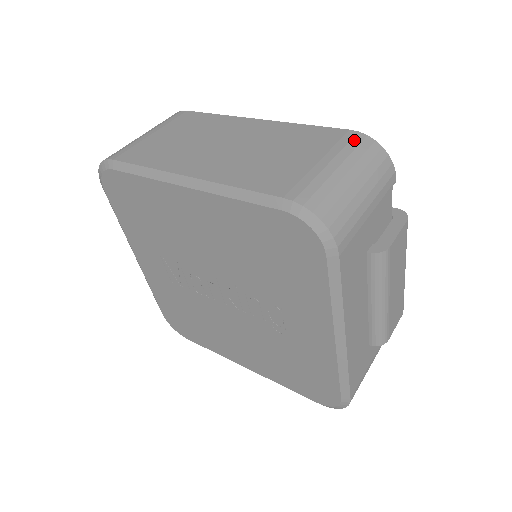
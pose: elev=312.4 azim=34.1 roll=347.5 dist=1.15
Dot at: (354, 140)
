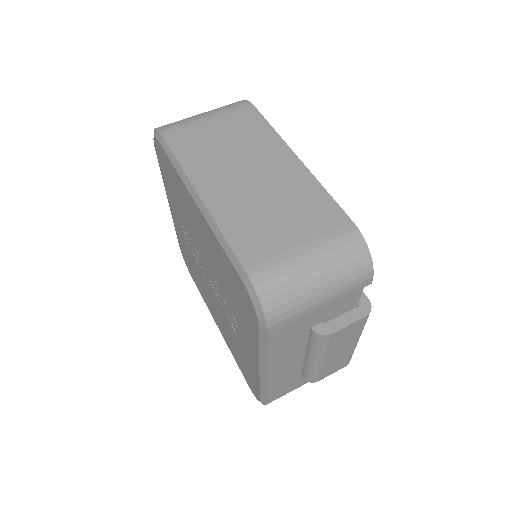
Dot at: (347, 237)
